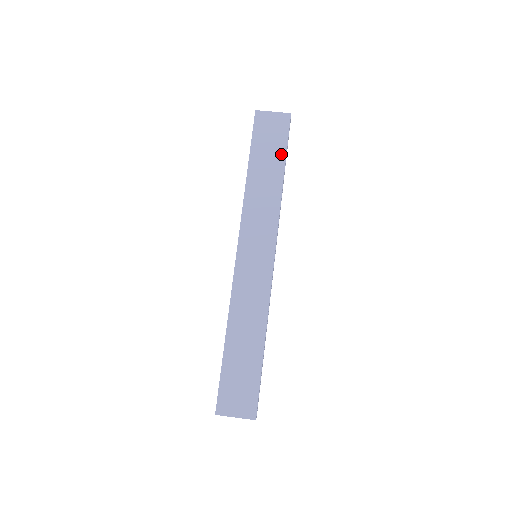
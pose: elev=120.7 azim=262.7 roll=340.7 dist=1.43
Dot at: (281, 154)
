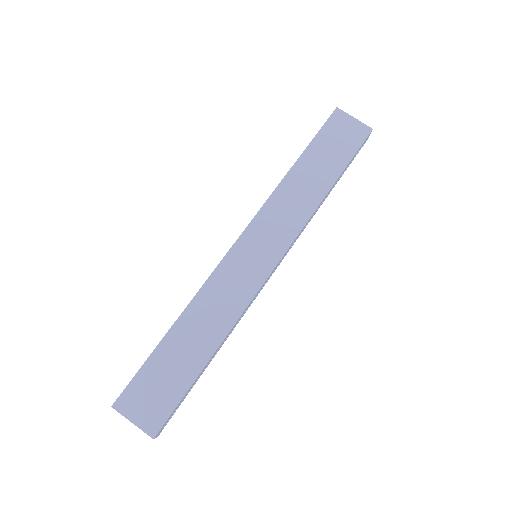
Dot at: (341, 164)
